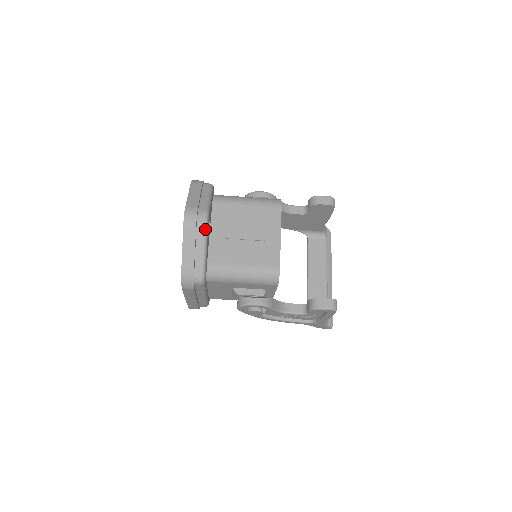
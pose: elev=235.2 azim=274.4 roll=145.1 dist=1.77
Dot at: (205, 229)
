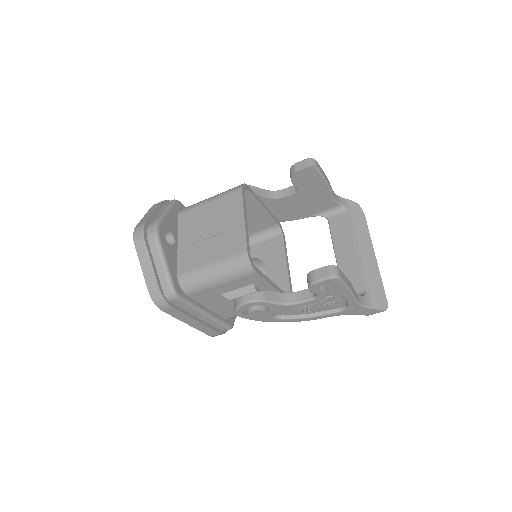
Dot at: (156, 240)
